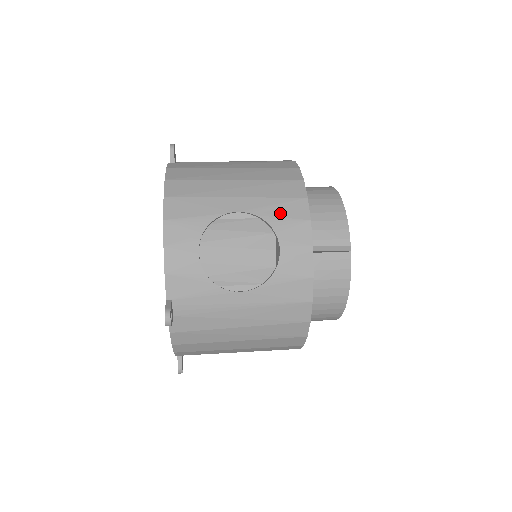
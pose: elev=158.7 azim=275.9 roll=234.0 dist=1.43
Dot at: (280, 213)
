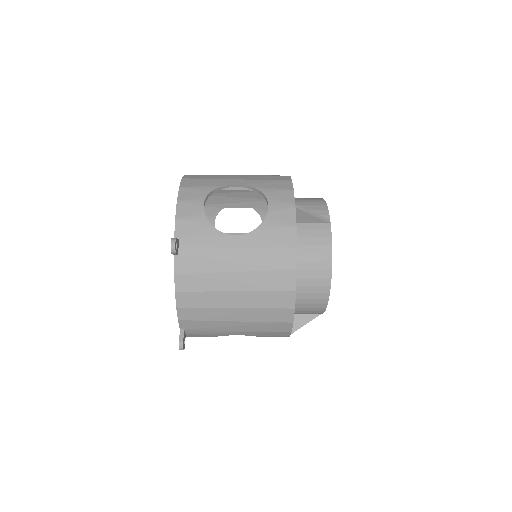
Dot at: (270, 186)
